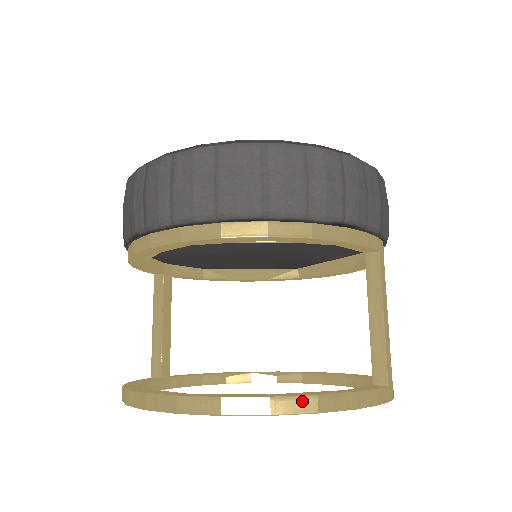
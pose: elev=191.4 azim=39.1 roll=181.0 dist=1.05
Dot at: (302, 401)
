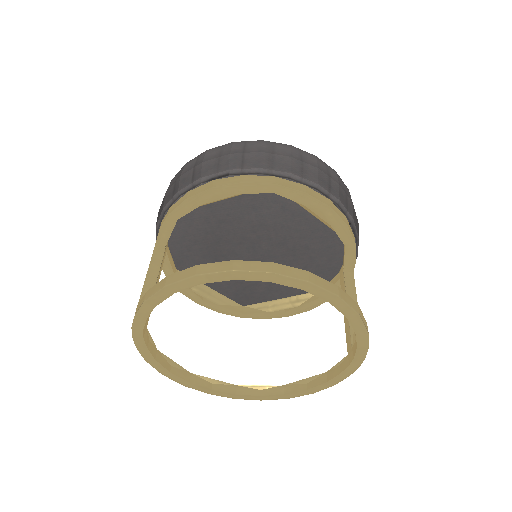
Dot at: (352, 301)
